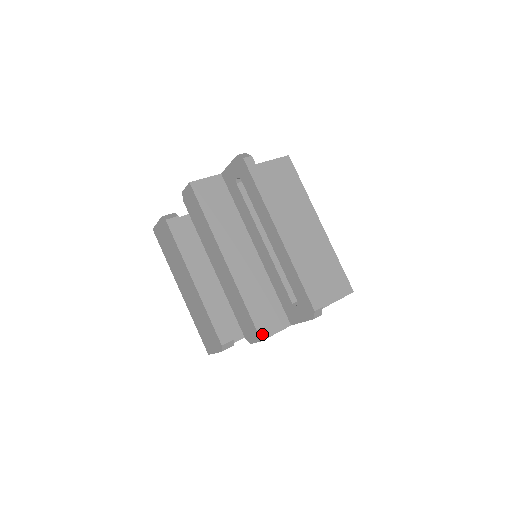
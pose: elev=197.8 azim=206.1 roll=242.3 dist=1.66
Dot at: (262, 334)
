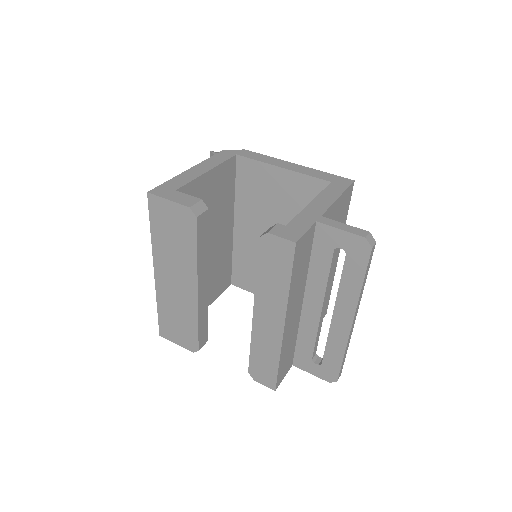
Dot at: (278, 384)
